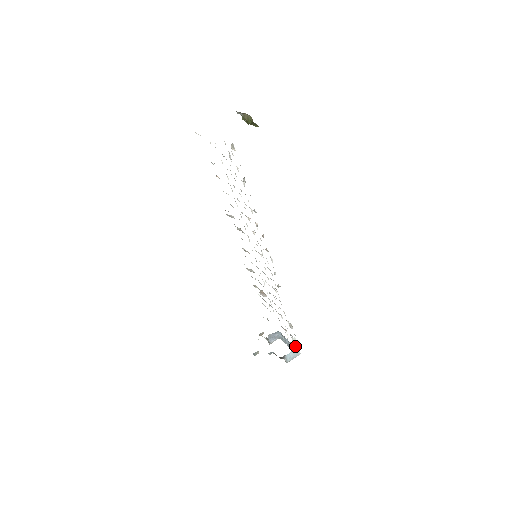
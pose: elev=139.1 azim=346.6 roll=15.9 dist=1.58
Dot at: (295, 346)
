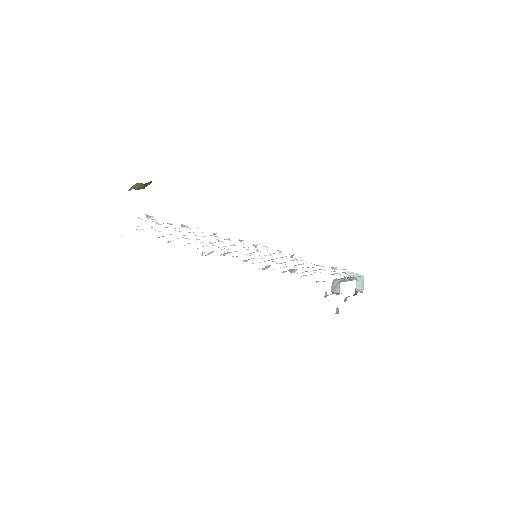
Dot at: (354, 276)
